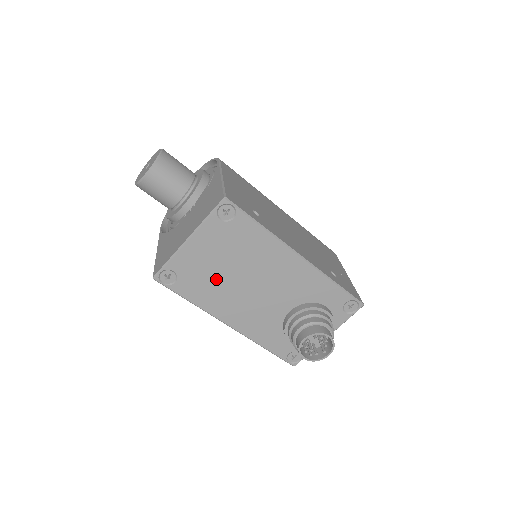
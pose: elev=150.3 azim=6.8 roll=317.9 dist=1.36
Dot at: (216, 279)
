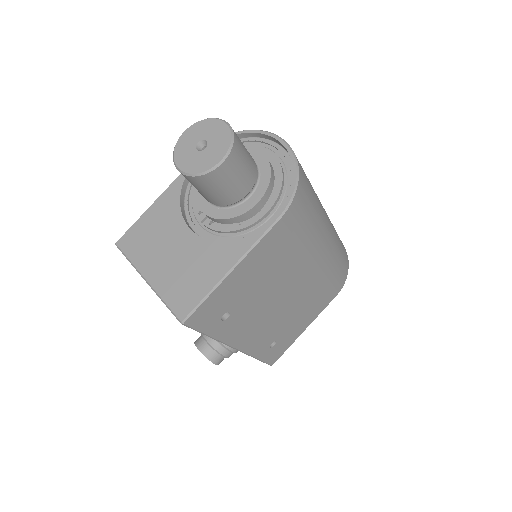
Dot at: occluded
